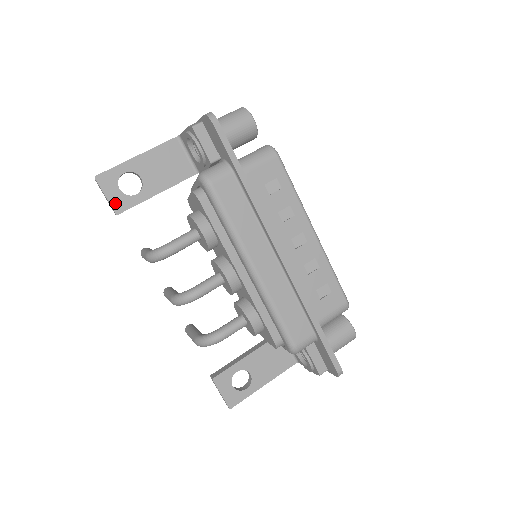
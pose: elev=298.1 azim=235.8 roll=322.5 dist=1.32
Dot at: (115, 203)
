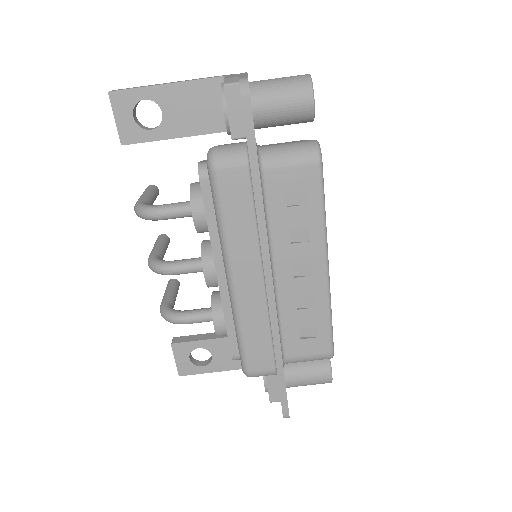
Dot at: (123, 131)
